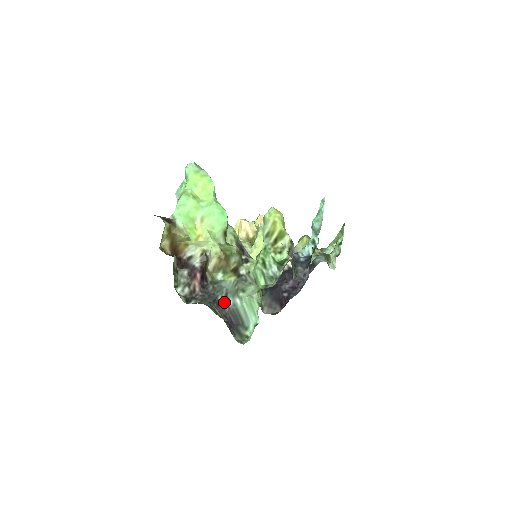
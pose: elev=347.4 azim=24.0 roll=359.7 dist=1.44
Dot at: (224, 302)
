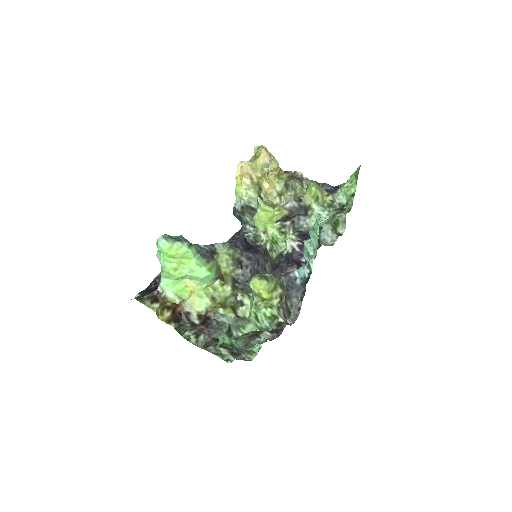
Dot at: (229, 333)
